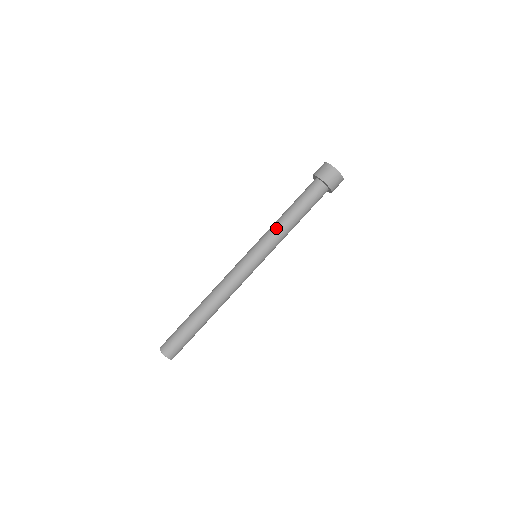
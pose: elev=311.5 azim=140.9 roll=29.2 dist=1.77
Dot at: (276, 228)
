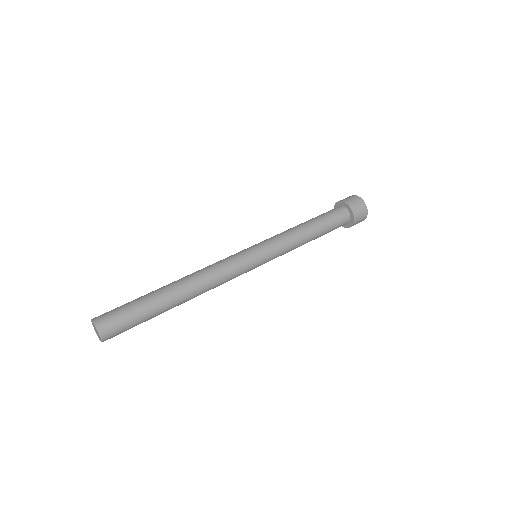
Dot at: (294, 241)
